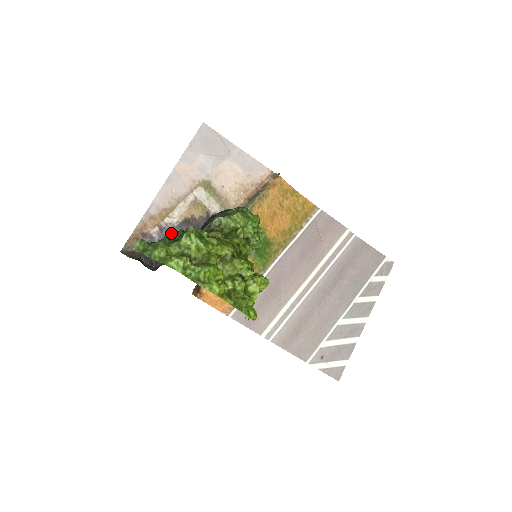
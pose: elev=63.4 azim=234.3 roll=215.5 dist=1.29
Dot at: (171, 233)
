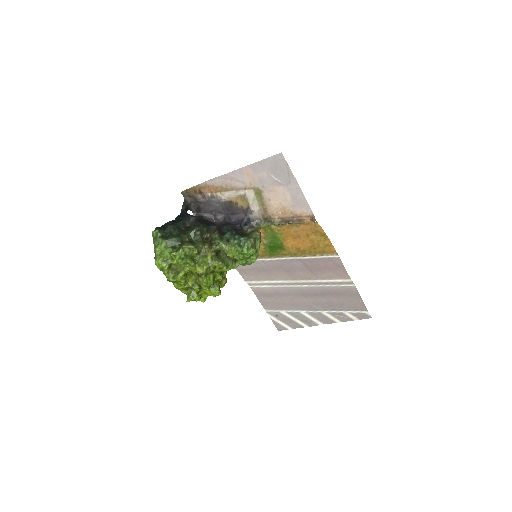
Dot at: (217, 202)
